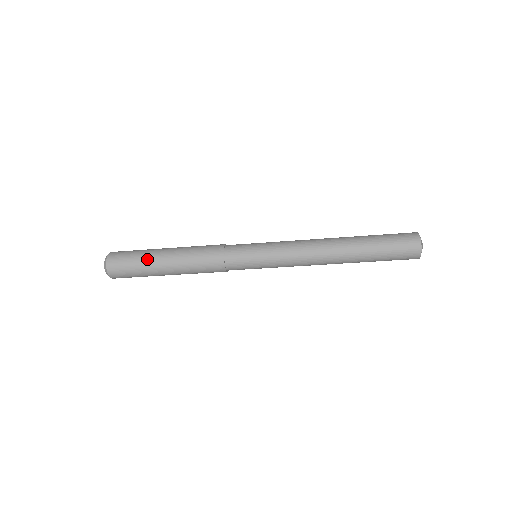
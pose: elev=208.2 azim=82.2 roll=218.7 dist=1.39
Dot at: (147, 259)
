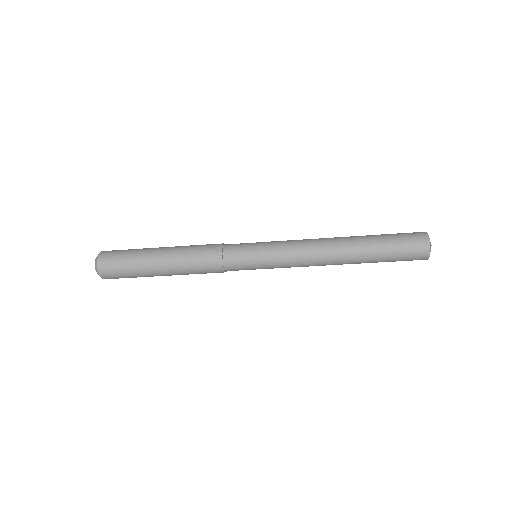
Dot at: (141, 254)
